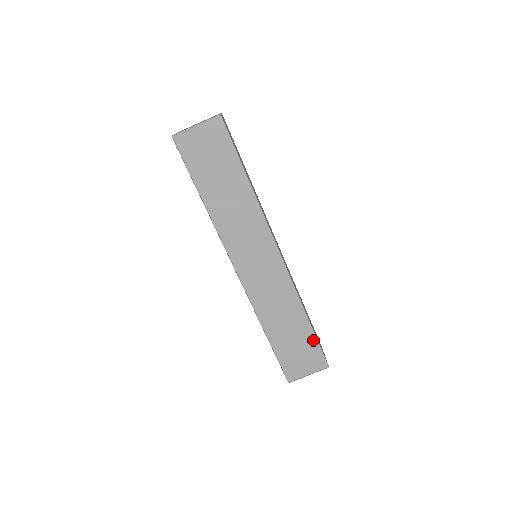
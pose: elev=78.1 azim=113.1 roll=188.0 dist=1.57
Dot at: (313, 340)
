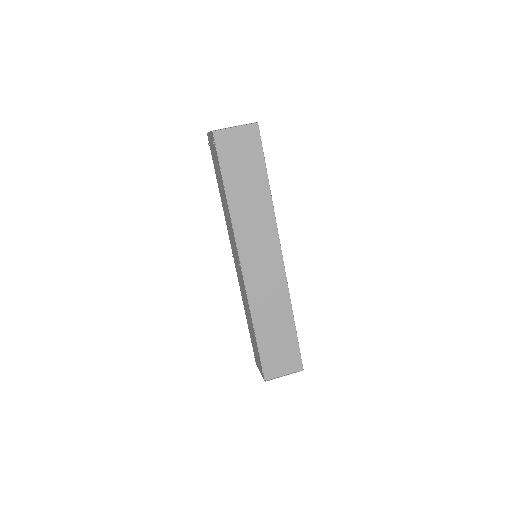
Dot at: (295, 341)
